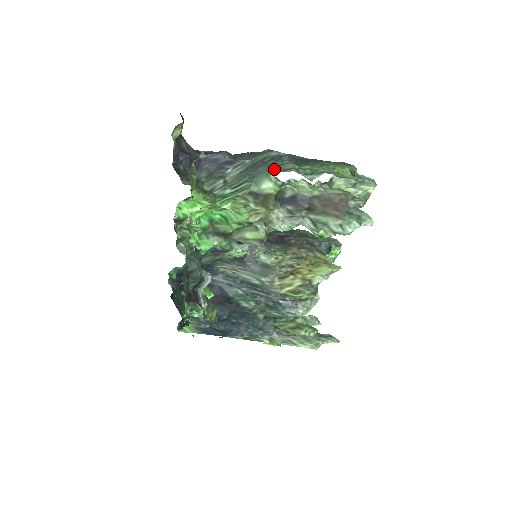
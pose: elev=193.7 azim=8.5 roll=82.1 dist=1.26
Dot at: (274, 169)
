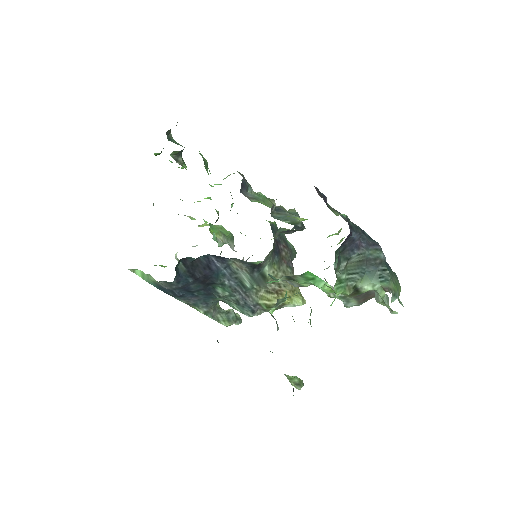
Dot at: (382, 281)
